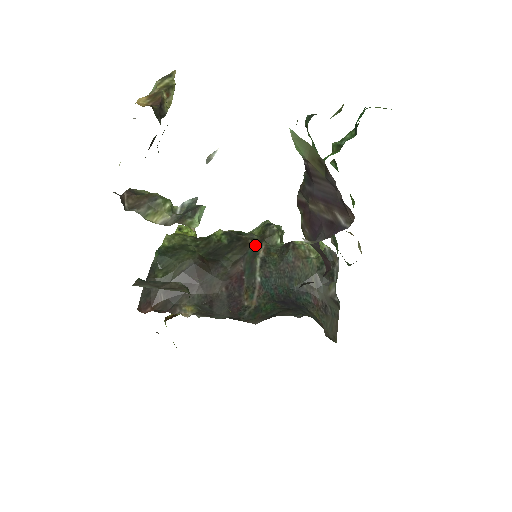
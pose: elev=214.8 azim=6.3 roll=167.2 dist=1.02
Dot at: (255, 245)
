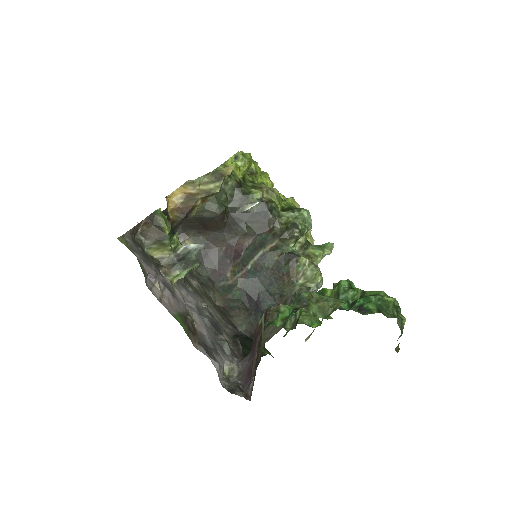
Dot at: (271, 235)
